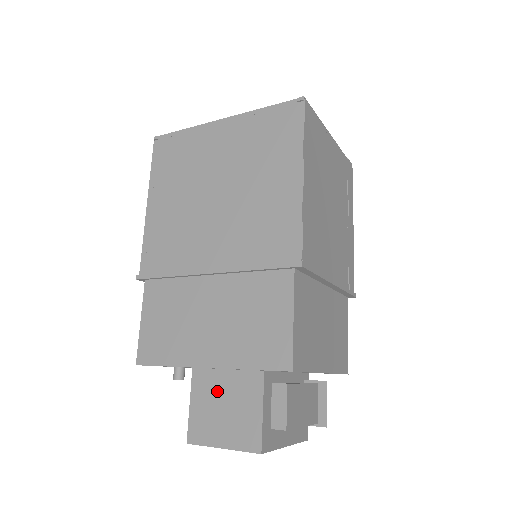
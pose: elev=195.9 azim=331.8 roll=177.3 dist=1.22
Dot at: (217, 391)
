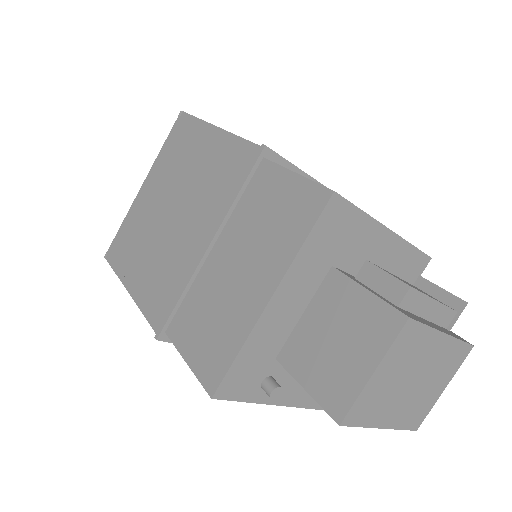
Dot at: (314, 340)
